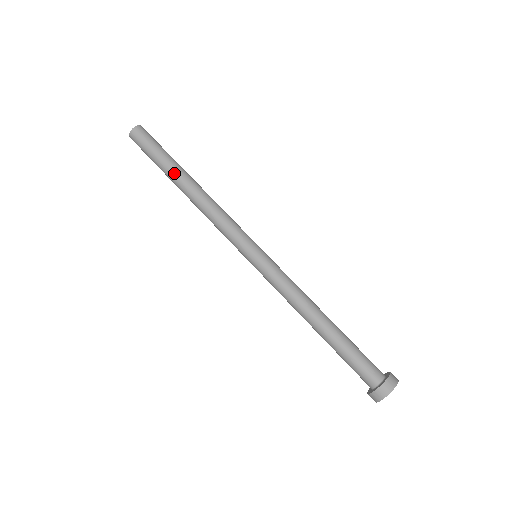
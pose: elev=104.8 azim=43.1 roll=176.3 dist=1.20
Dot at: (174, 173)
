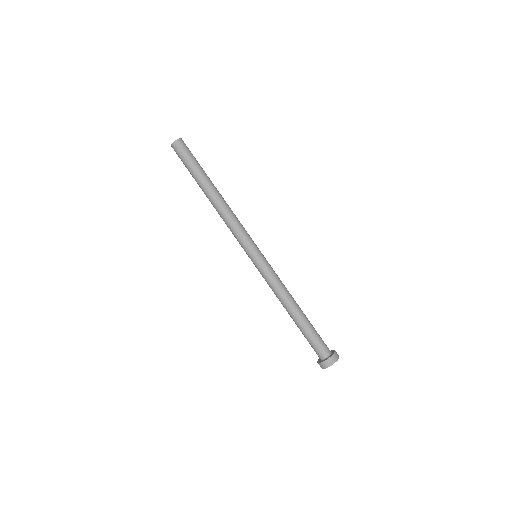
Dot at: (204, 183)
